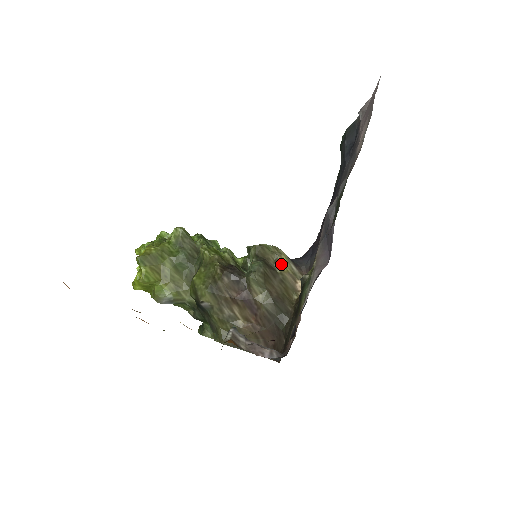
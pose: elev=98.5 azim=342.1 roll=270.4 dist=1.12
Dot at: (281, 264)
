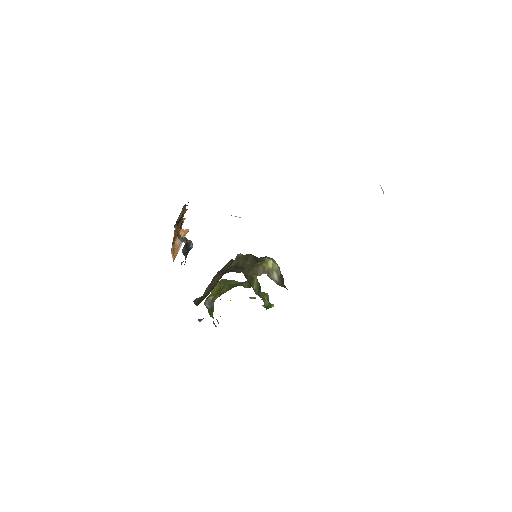
Dot at: (264, 261)
